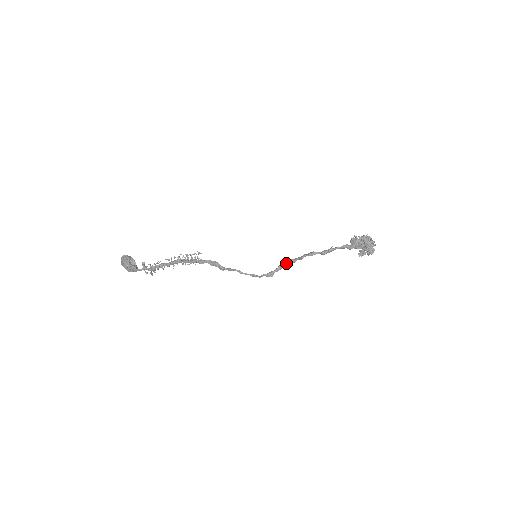
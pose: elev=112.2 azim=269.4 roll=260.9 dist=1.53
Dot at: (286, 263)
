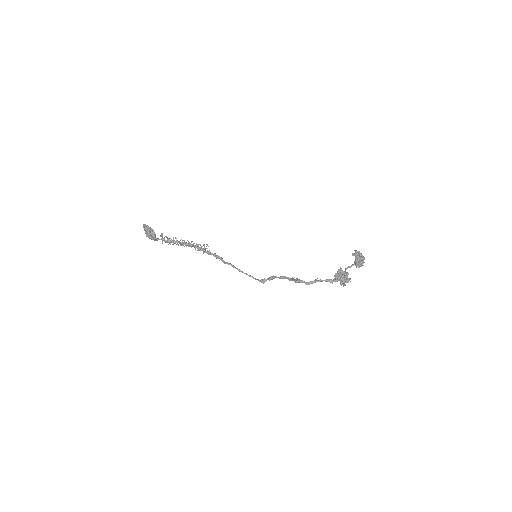
Dot at: (277, 277)
